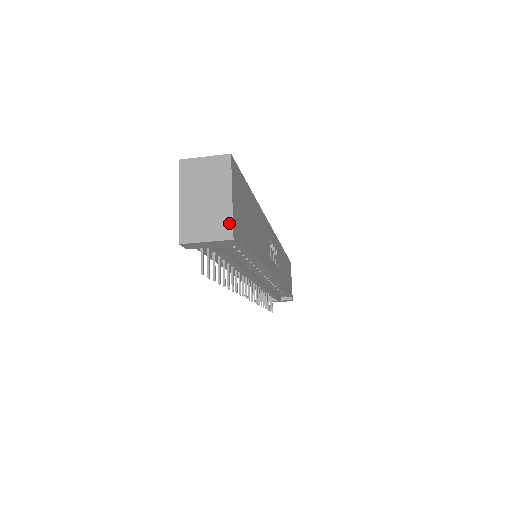
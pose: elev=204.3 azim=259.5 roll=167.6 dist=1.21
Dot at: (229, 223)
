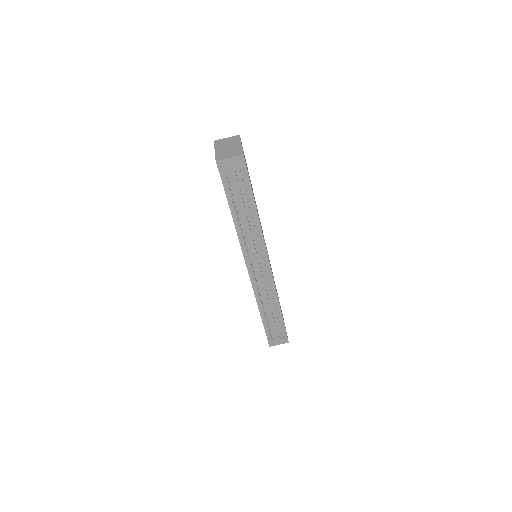
Dot at: (241, 151)
